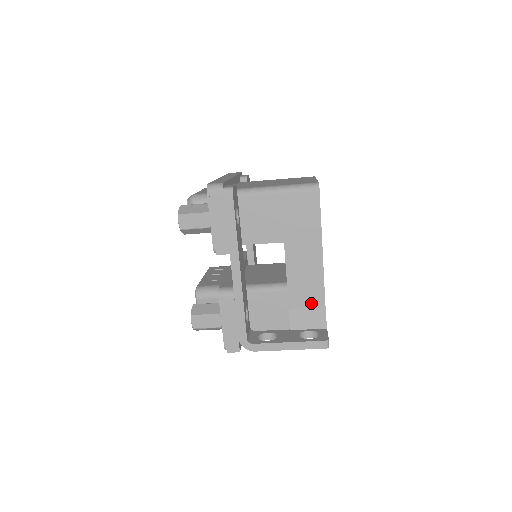
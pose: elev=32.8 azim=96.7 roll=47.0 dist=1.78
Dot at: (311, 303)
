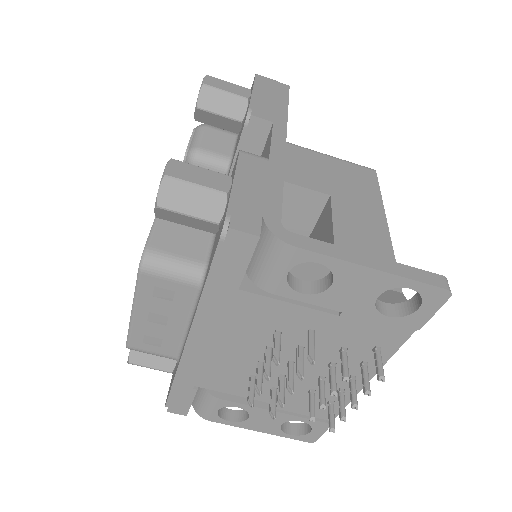
Dot at: occluded
